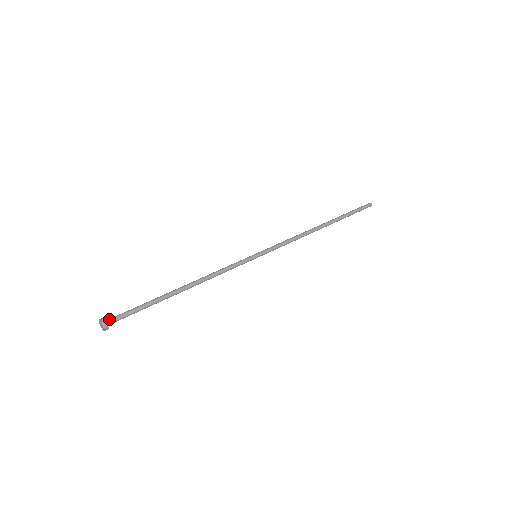
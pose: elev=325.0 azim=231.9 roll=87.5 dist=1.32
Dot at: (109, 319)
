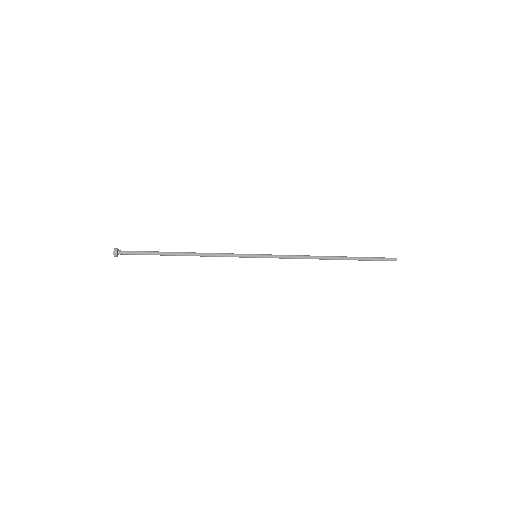
Dot at: (121, 252)
